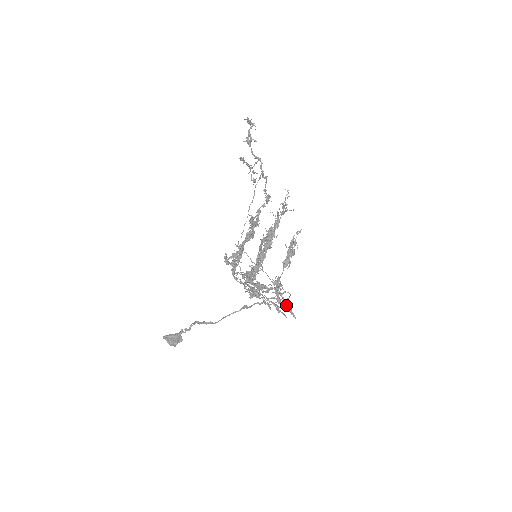
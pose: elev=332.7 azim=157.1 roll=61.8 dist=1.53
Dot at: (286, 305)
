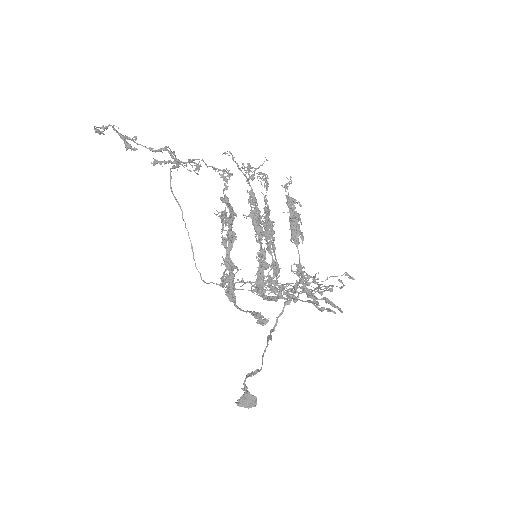
Dot at: (323, 298)
